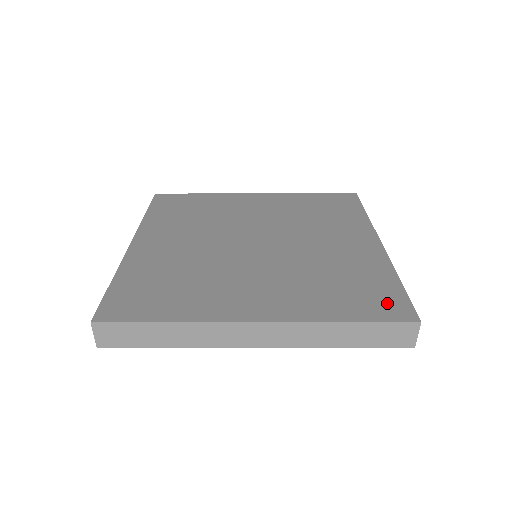
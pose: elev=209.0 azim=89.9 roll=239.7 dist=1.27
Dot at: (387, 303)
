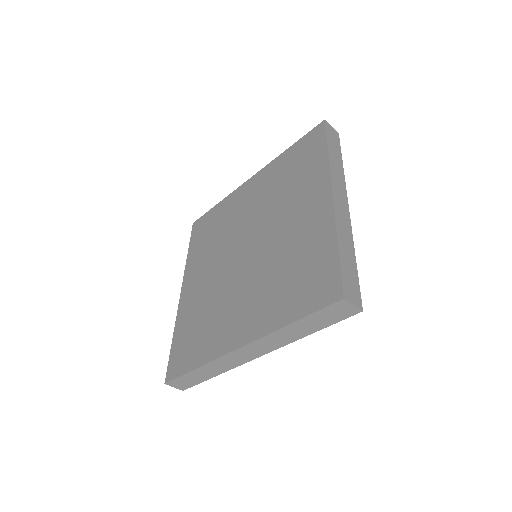
Dot at: (322, 284)
